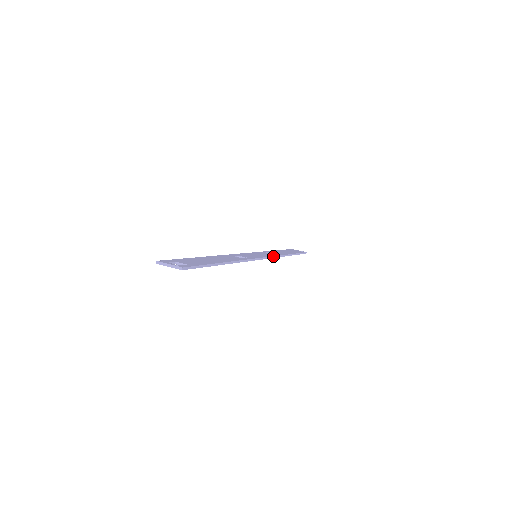
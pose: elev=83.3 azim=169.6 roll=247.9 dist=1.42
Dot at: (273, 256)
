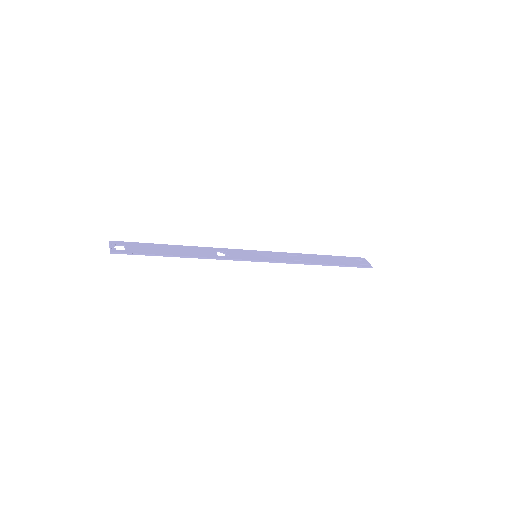
Dot at: (278, 261)
